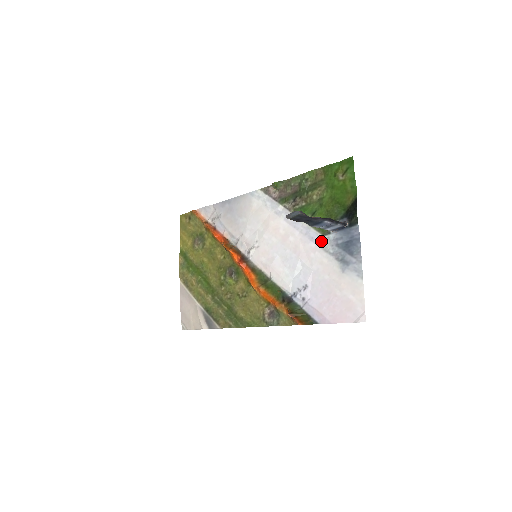
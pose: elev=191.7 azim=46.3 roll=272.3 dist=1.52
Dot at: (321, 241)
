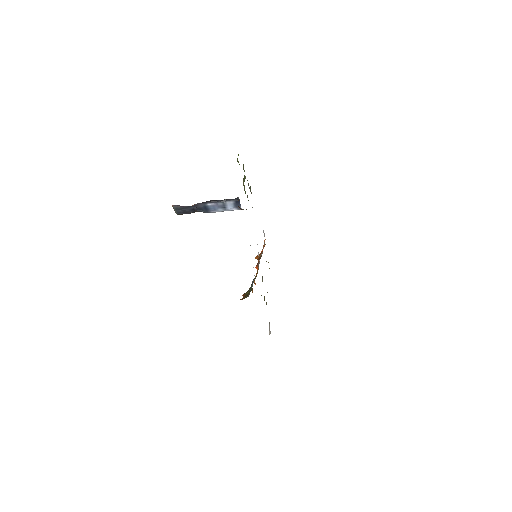
Dot at: occluded
